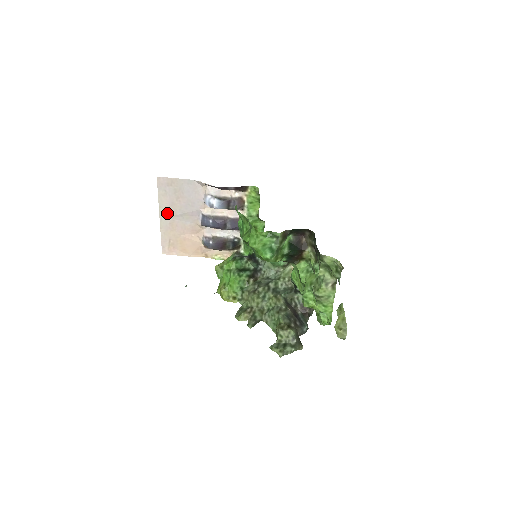
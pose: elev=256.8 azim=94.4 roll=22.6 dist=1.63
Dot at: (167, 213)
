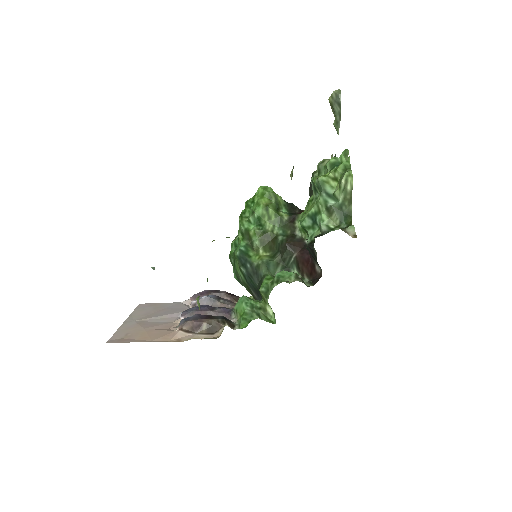
Dot at: (137, 319)
